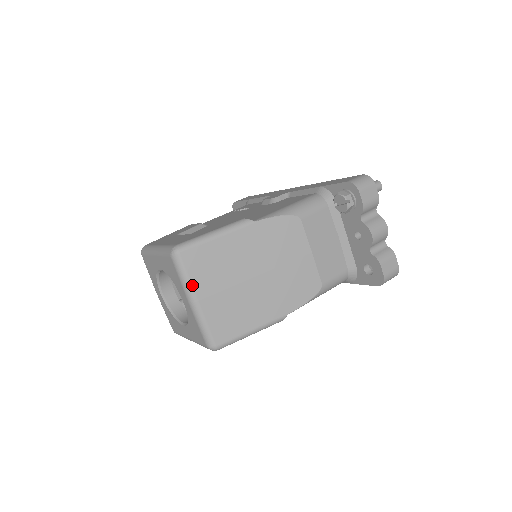
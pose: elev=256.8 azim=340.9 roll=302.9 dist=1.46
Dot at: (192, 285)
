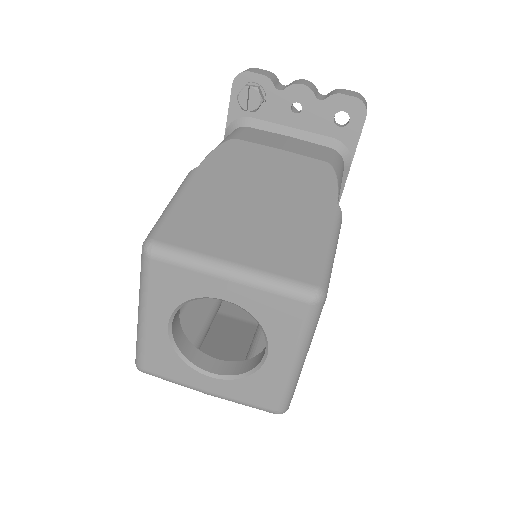
Dot at: (206, 255)
